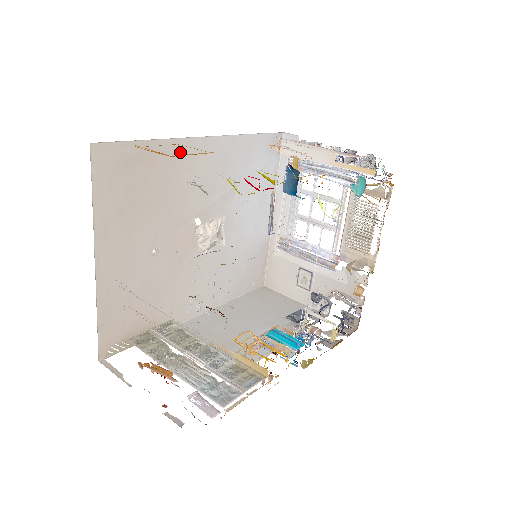
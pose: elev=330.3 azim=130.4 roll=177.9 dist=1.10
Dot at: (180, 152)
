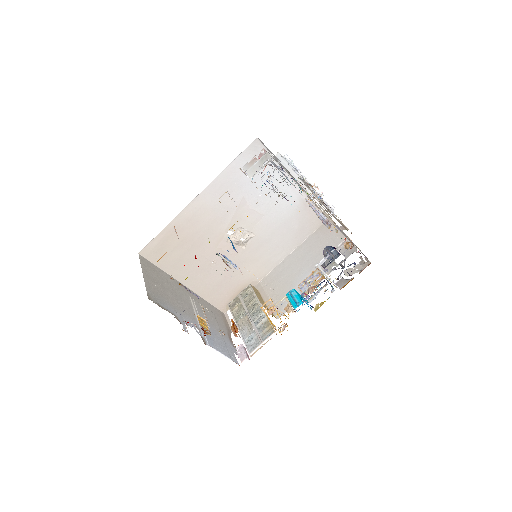
Dot at: (186, 218)
